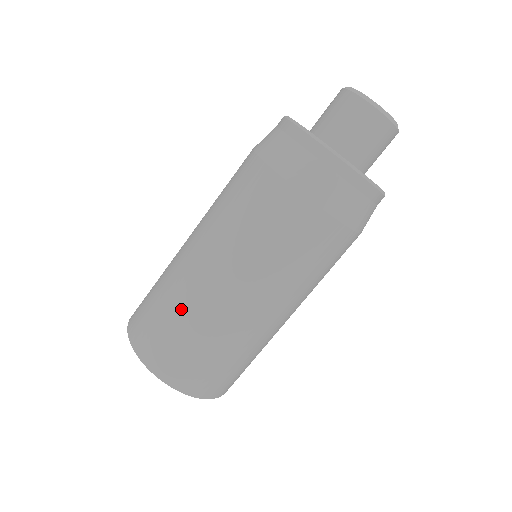
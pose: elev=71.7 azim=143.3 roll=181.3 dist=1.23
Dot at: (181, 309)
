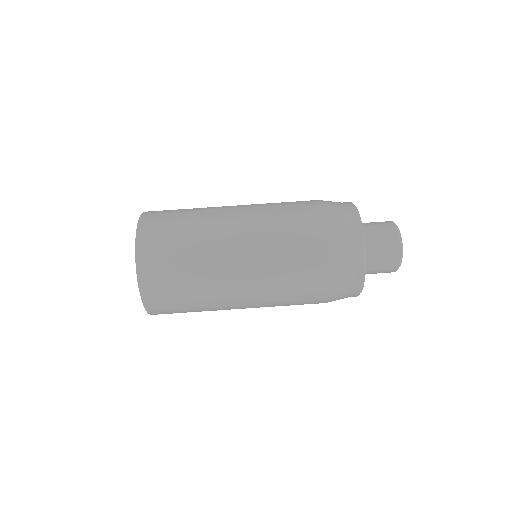
Dot at: occluded
